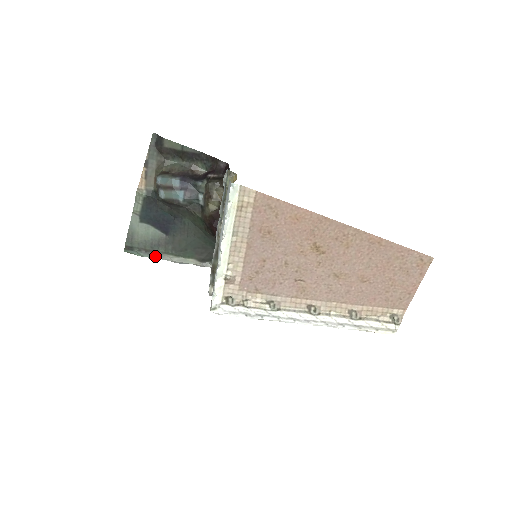
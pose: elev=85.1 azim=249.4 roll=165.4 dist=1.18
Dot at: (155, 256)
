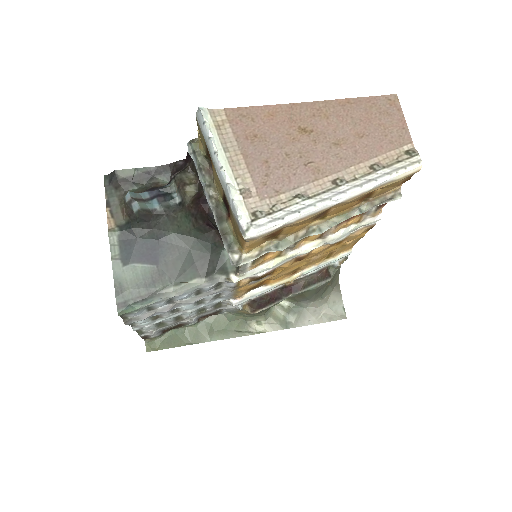
Dot at: (155, 299)
